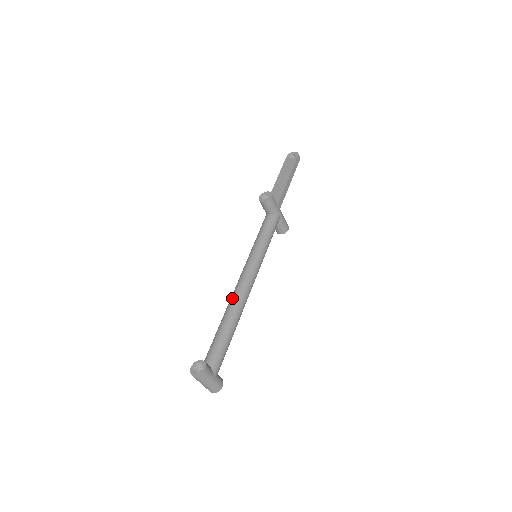
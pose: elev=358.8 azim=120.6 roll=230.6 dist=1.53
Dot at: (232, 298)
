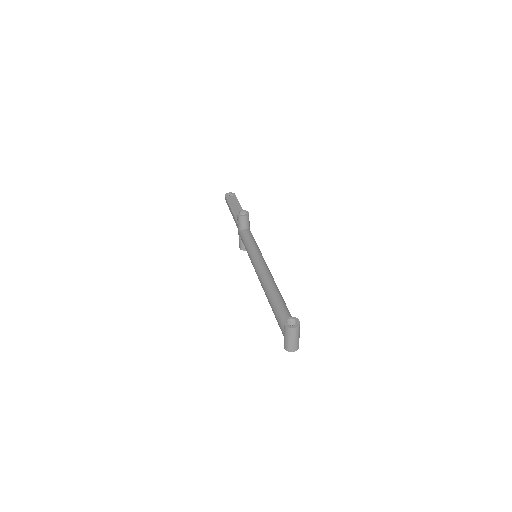
Dot at: (267, 280)
